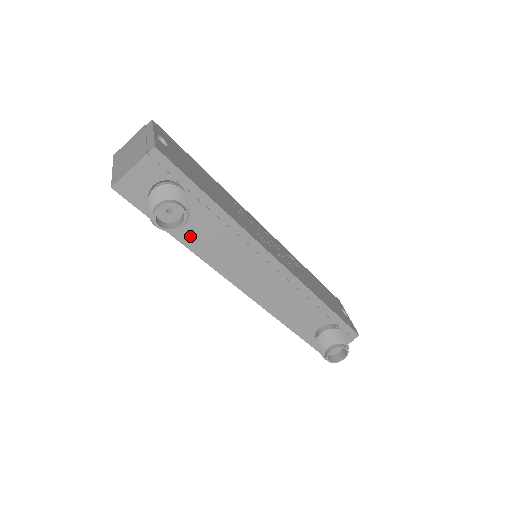
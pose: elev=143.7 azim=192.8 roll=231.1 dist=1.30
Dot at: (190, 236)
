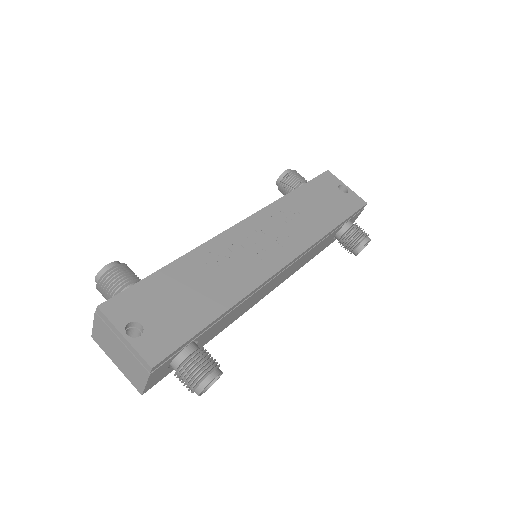
Dot at: (214, 334)
